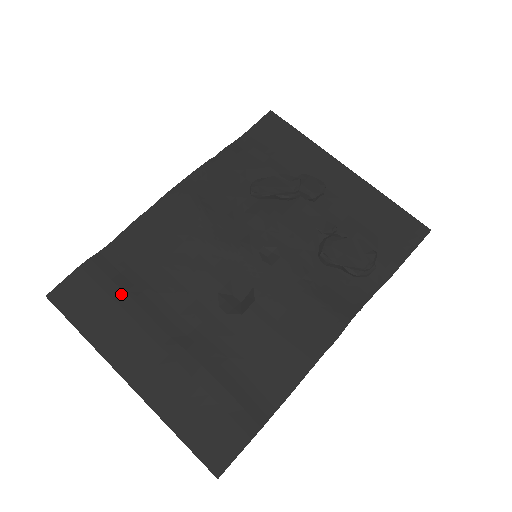
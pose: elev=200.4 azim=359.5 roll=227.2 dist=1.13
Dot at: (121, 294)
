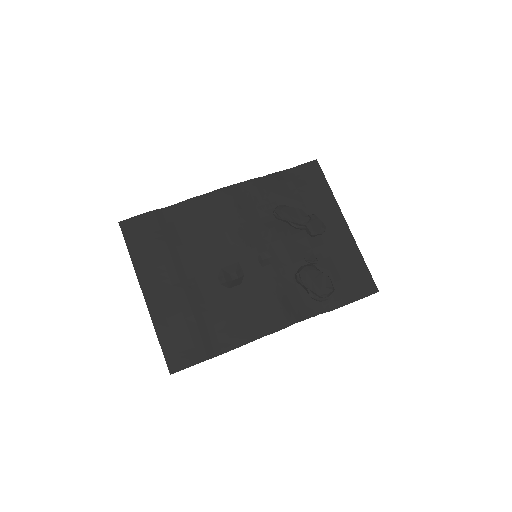
Dot at: (163, 242)
